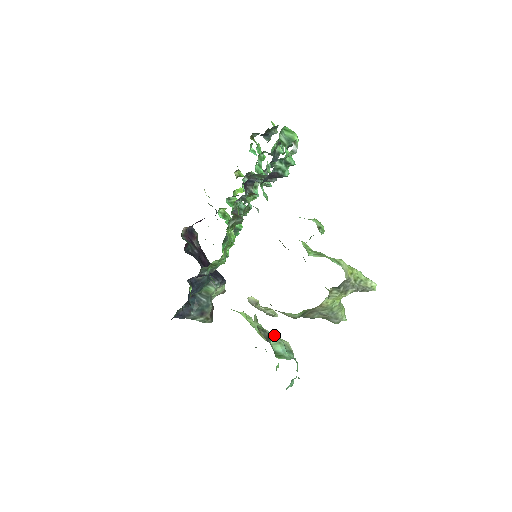
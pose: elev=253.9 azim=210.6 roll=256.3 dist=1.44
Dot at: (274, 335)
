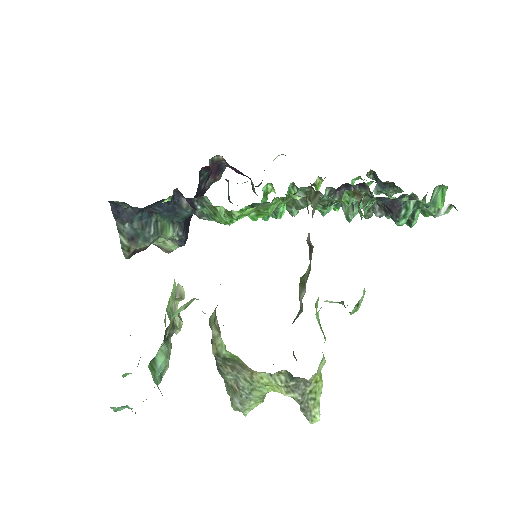
Dot at: (170, 343)
